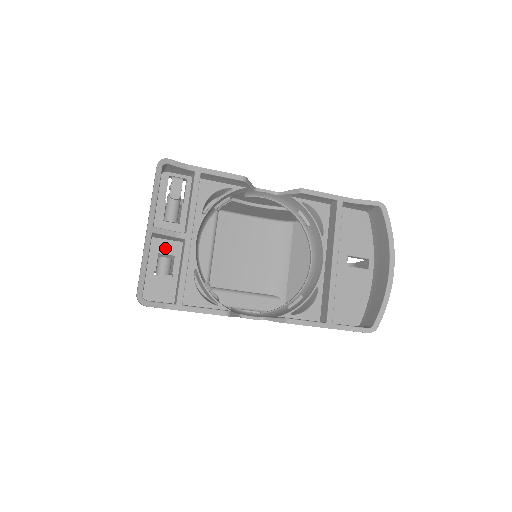
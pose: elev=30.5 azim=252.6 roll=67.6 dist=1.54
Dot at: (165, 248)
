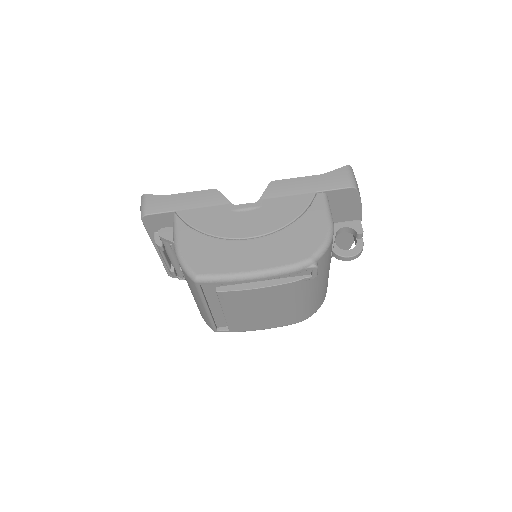
Dot at: occluded
